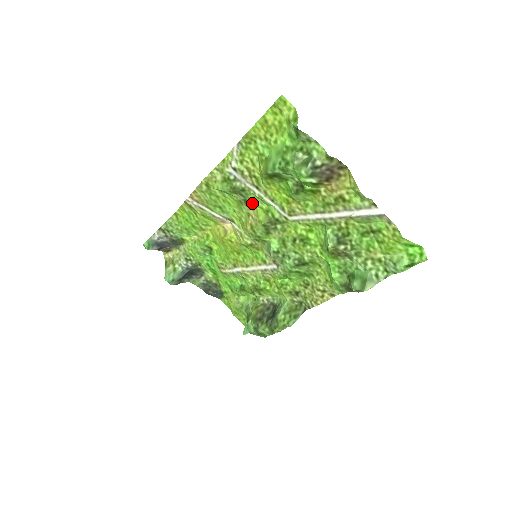
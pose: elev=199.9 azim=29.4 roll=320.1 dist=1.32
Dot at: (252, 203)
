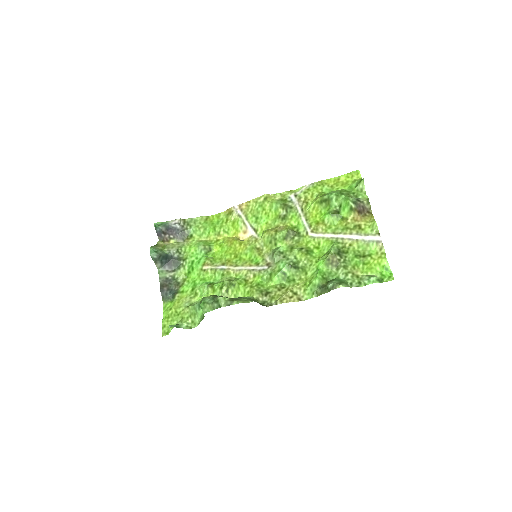
Dot at: (288, 219)
